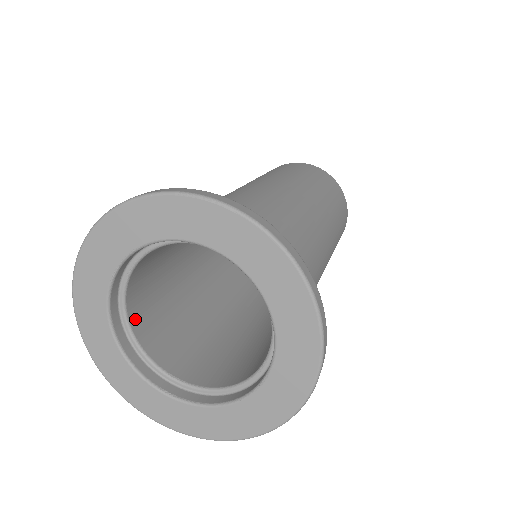
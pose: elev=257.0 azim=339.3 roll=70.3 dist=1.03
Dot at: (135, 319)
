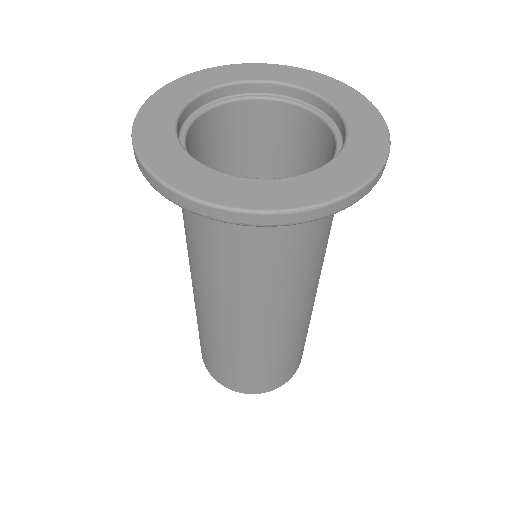
Dot at: (199, 126)
